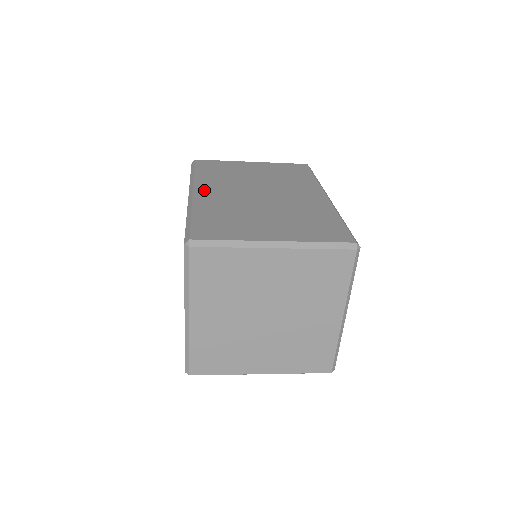
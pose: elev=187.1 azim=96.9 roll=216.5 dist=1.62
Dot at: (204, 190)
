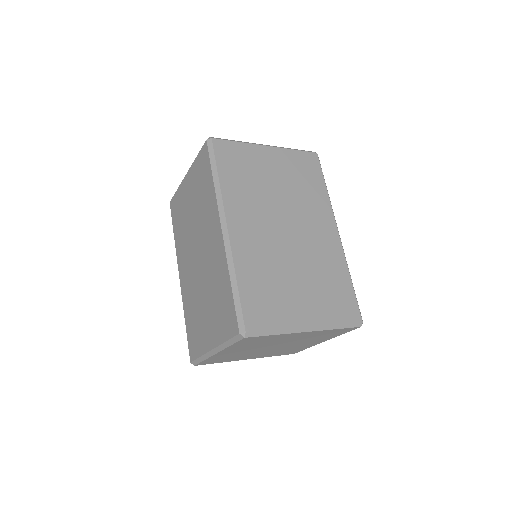
Dot at: (237, 224)
